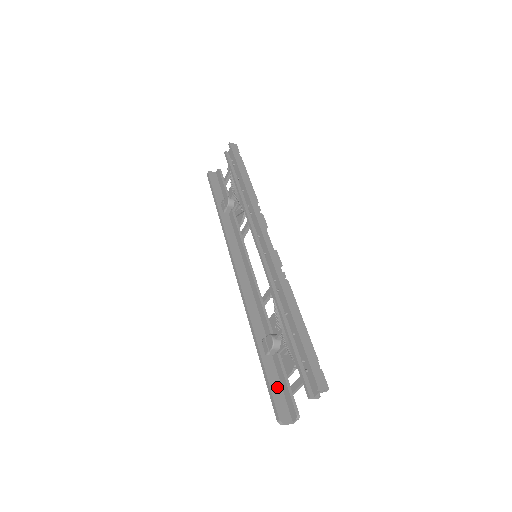
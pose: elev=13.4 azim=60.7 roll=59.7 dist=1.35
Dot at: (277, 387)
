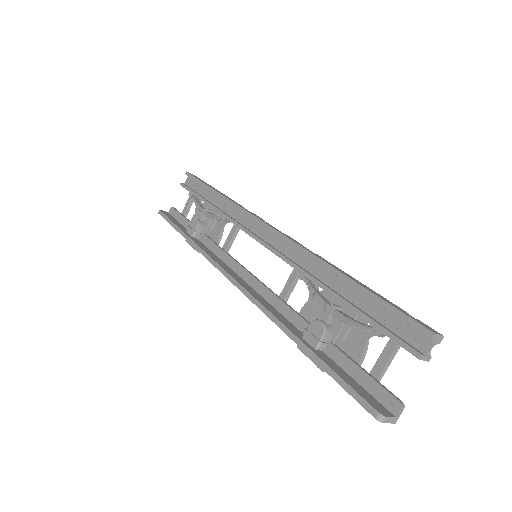
Dot at: (350, 380)
